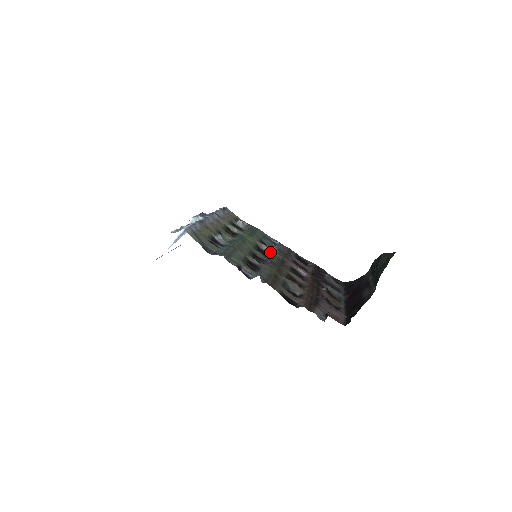
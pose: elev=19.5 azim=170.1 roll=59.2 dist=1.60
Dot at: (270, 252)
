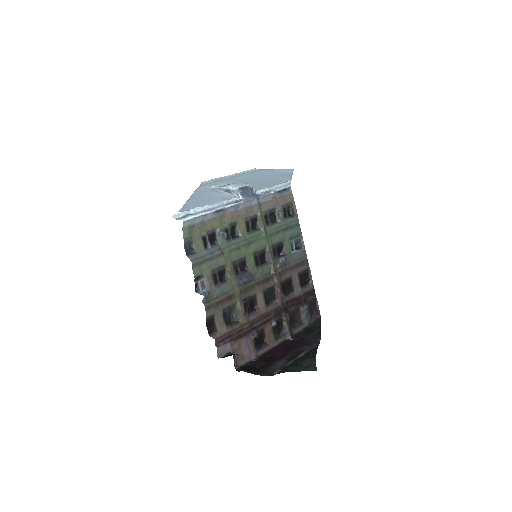
Dot at: (269, 262)
